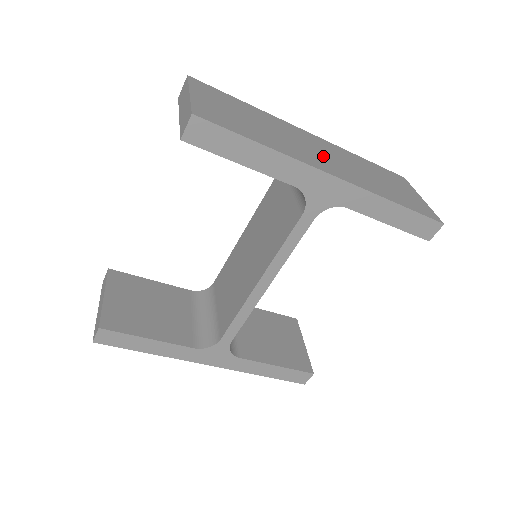
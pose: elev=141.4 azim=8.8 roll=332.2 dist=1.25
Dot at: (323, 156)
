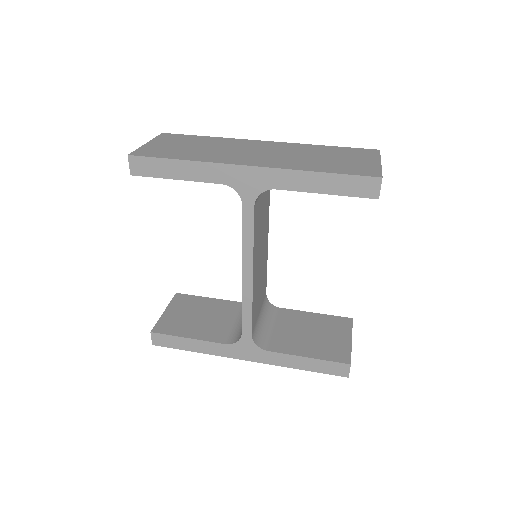
Dot at: (256, 154)
